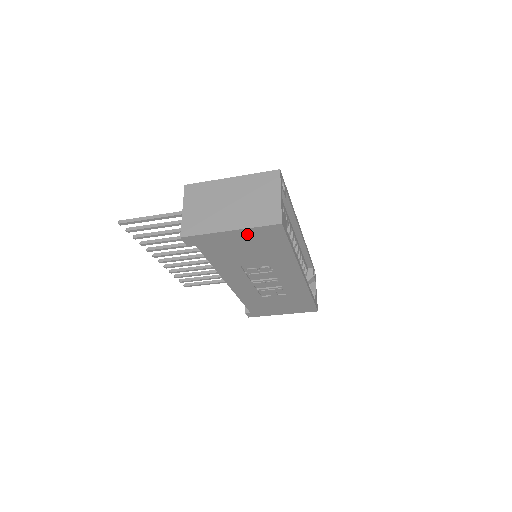
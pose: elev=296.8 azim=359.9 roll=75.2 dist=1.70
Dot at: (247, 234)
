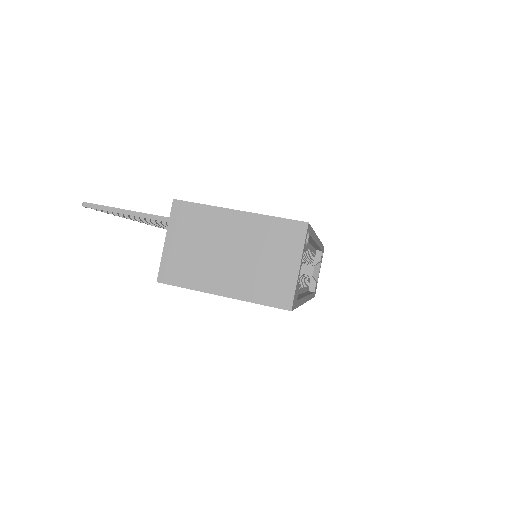
Dot at: occluded
